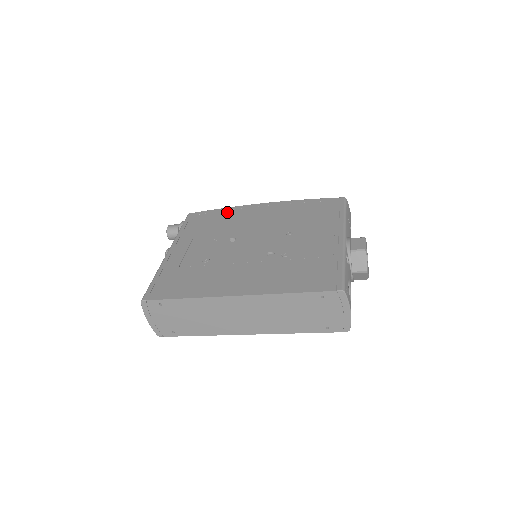
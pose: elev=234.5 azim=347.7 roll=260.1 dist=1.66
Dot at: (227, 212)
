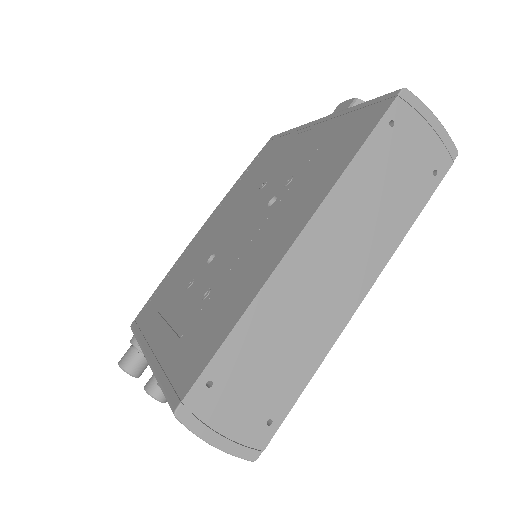
Dot at: (173, 271)
